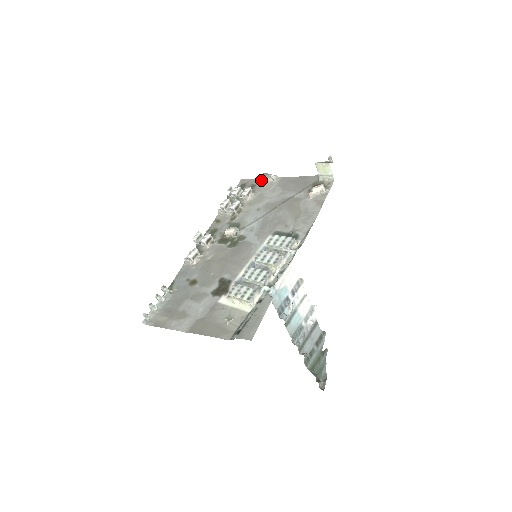
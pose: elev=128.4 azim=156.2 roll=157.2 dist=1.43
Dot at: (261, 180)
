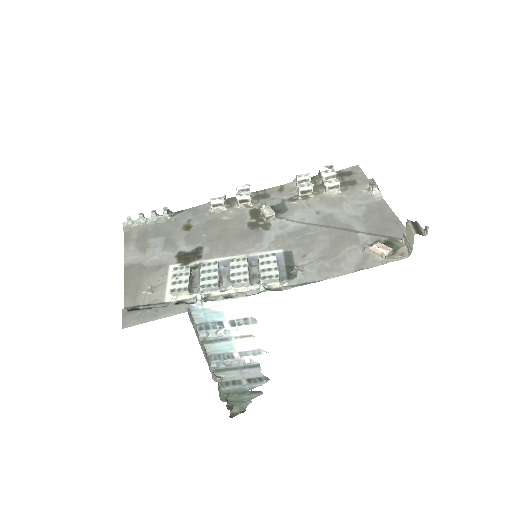
Dot at: (367, 183)
